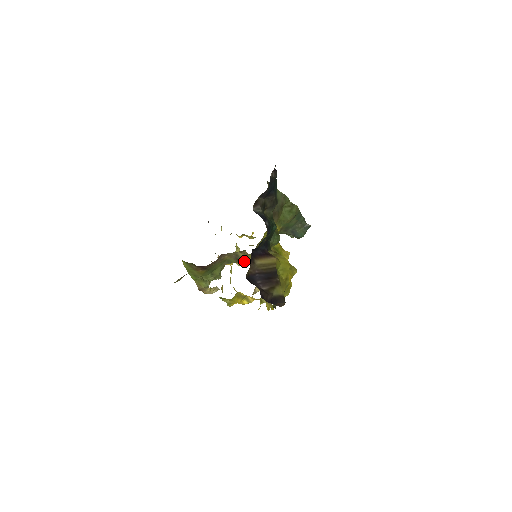
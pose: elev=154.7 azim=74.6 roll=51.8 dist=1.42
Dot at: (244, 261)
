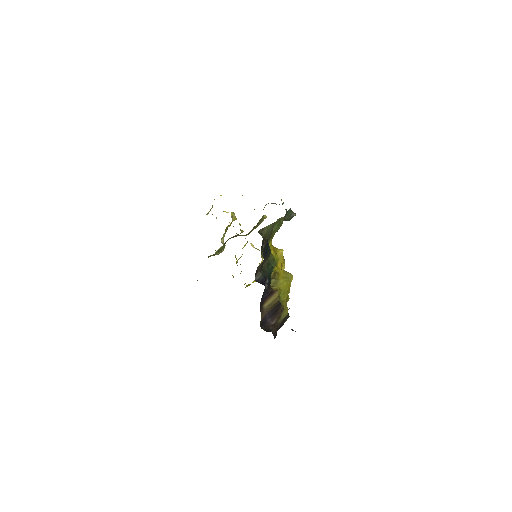
Dot at: occluded
